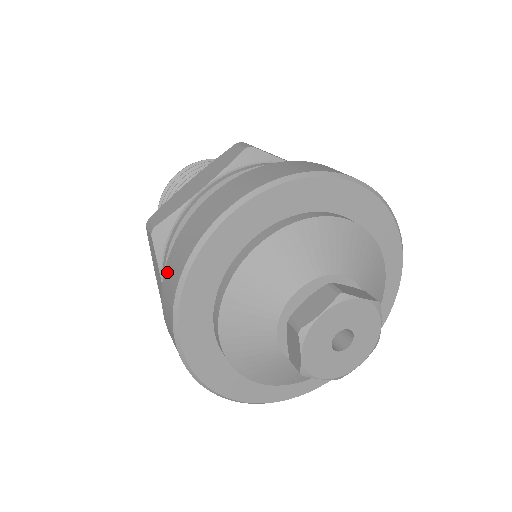
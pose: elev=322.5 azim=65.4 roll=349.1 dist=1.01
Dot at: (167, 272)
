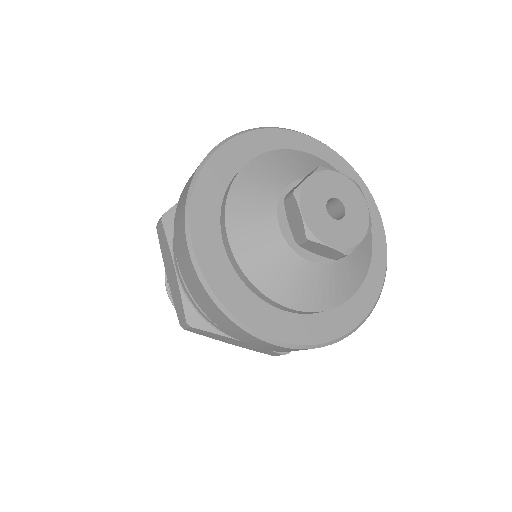
Dot at: (177, 211)
